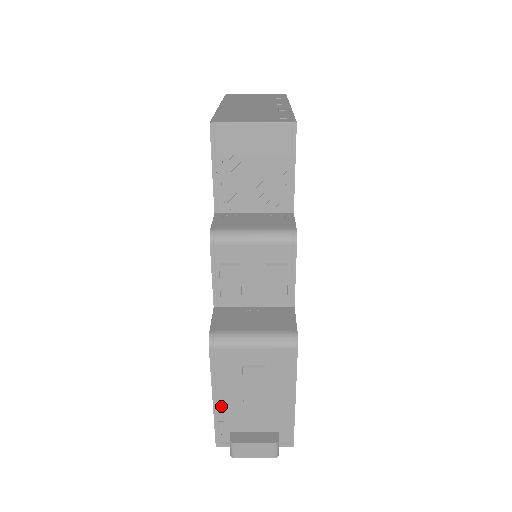
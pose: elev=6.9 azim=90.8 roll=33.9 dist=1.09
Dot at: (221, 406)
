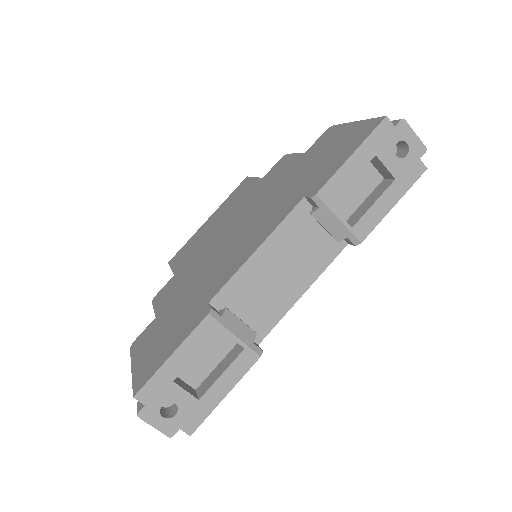
Dot at: occluded
